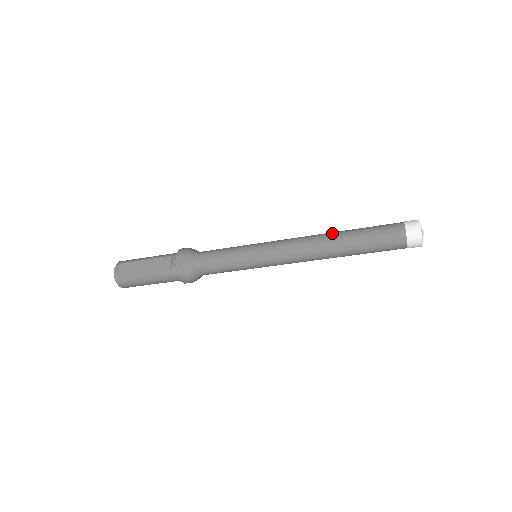
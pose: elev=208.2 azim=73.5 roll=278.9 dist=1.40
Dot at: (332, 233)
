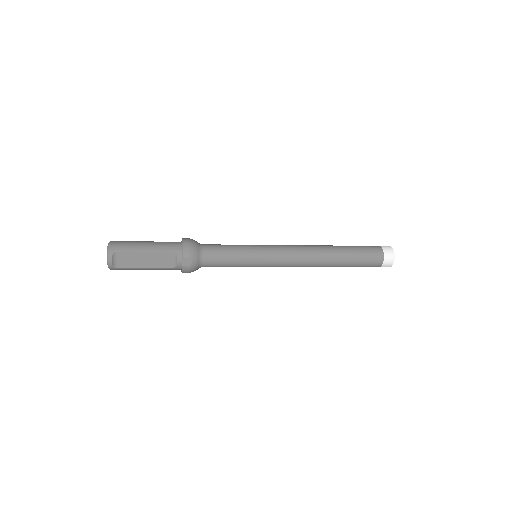
Dot at: (328, 252)
